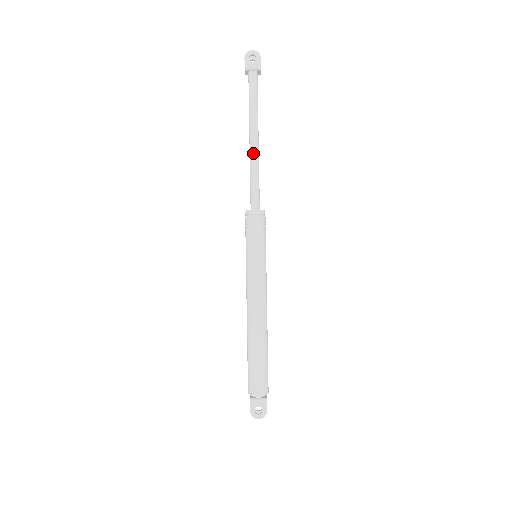
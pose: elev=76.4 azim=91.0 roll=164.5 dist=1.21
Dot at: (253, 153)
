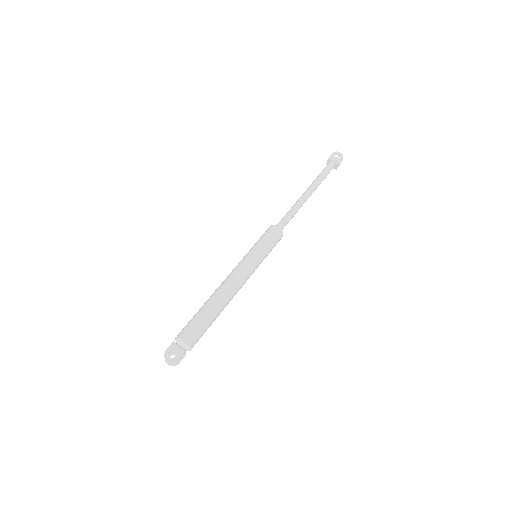
Dot at: (301, 199)
